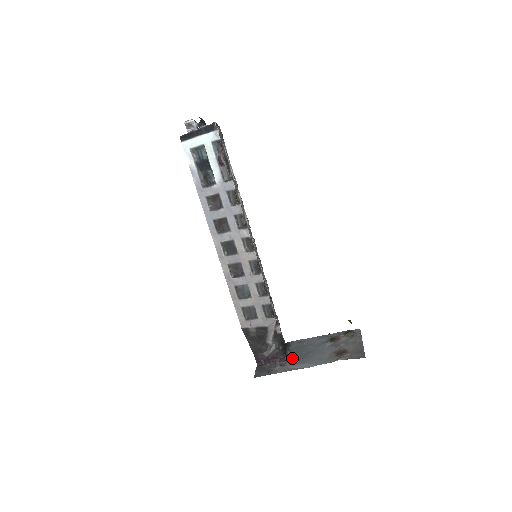
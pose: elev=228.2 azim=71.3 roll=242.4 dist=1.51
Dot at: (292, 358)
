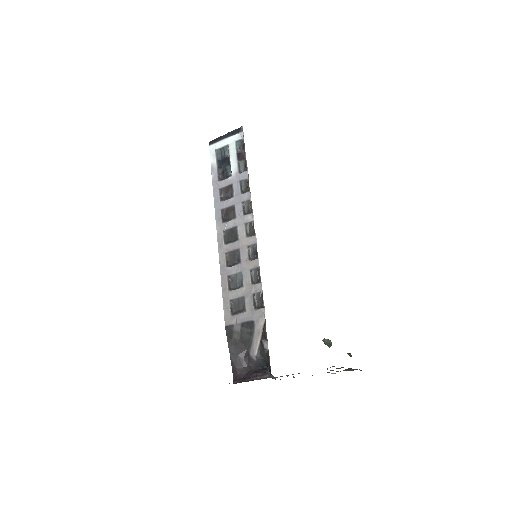
Dot at: occluded
